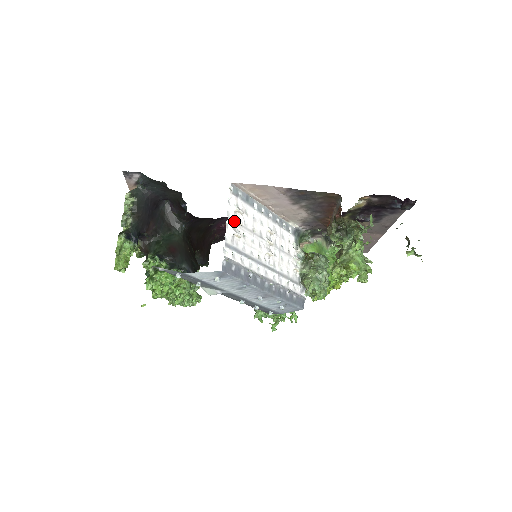
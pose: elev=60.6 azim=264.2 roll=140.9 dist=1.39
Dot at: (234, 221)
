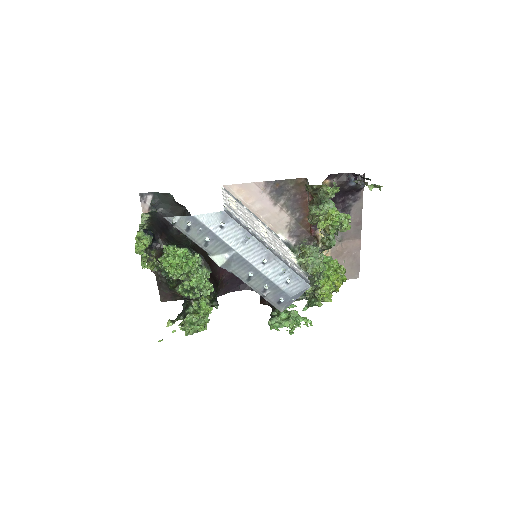
Dot at: (228, 199)
